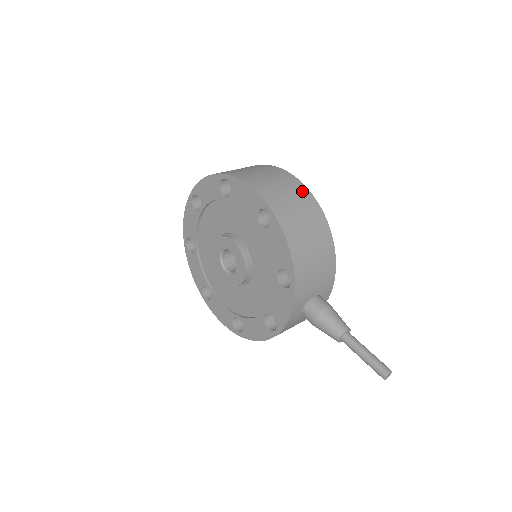
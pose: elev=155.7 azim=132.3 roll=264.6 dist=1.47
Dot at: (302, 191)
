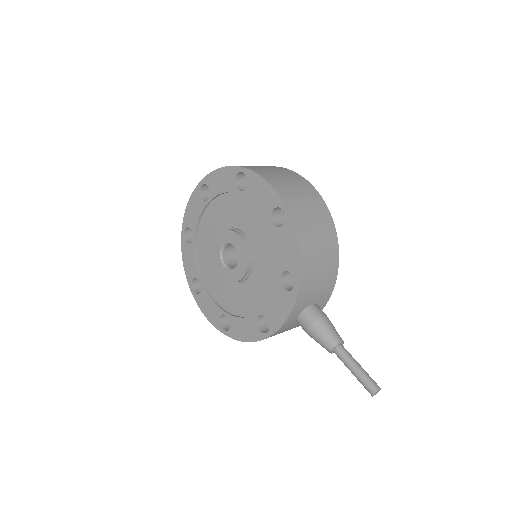
Dot at: (317, 198)
